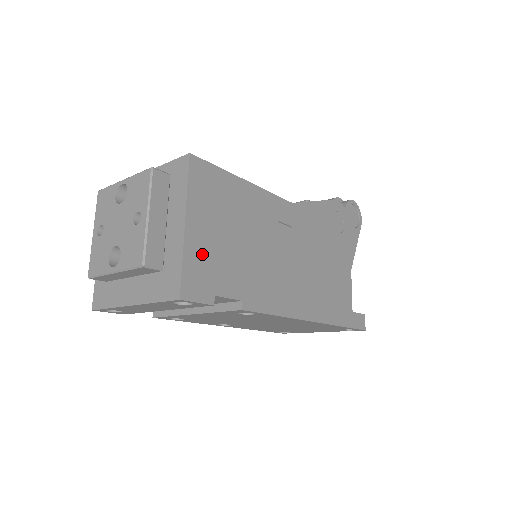
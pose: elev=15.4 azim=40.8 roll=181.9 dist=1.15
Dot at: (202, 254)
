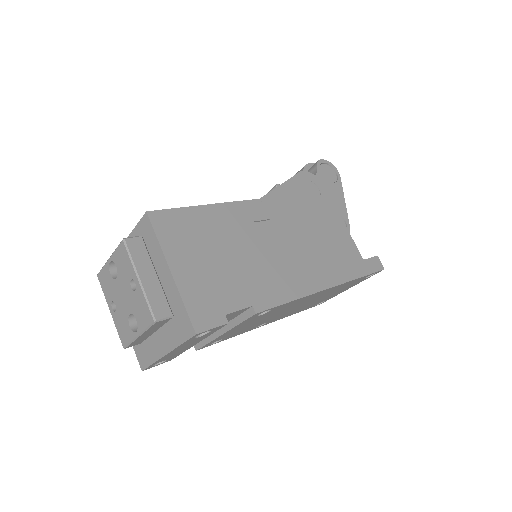
Dot at: (198, 287)
